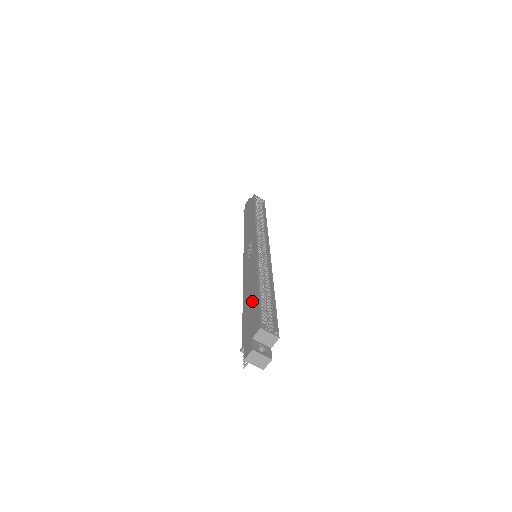
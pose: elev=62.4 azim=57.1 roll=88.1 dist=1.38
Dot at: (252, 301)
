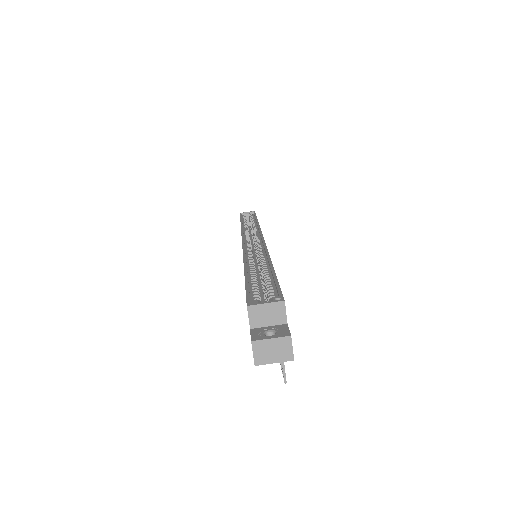
Dot at: occluded
